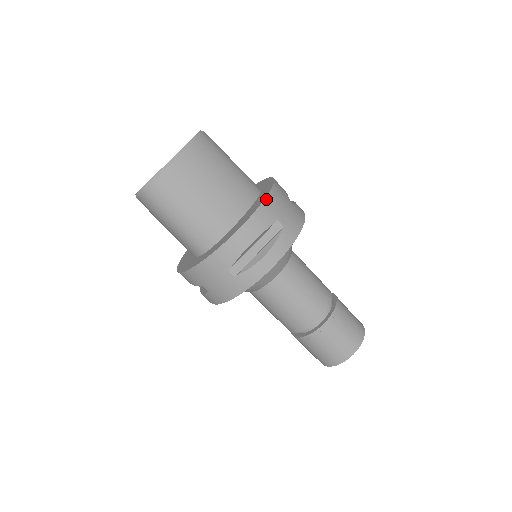
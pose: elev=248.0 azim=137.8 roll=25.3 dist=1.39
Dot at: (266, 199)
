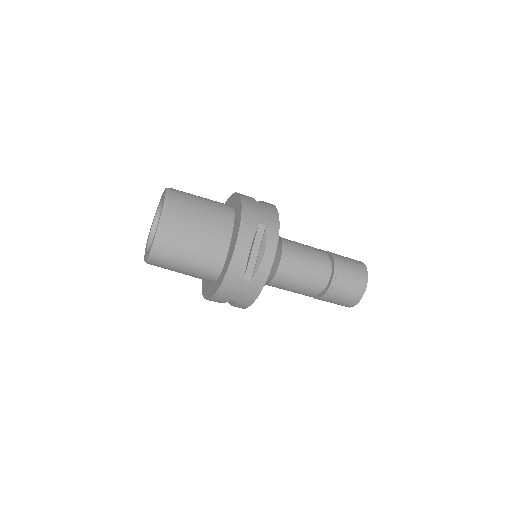
Dot at: (242, 213)
